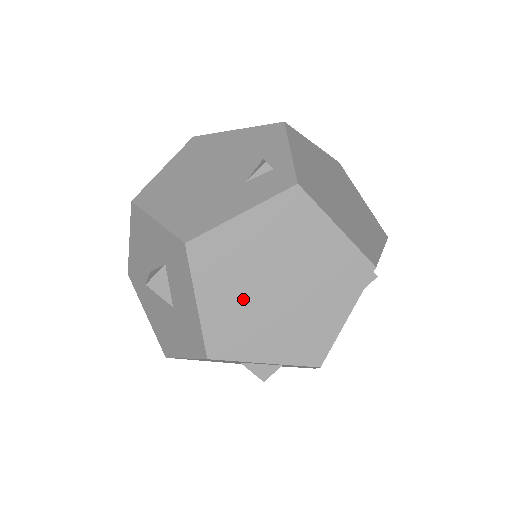
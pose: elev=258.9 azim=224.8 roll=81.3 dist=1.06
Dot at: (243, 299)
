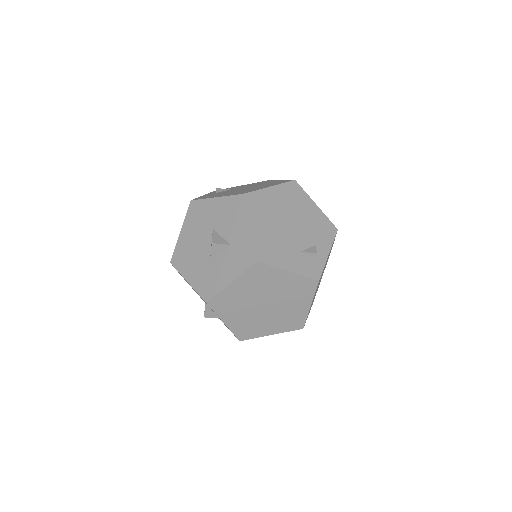
Dot at: (248, 297)
